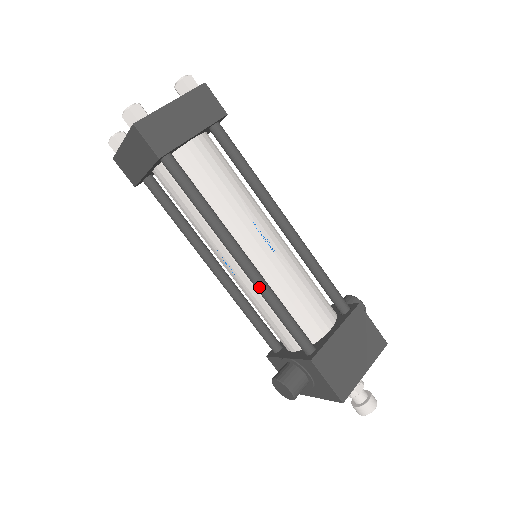
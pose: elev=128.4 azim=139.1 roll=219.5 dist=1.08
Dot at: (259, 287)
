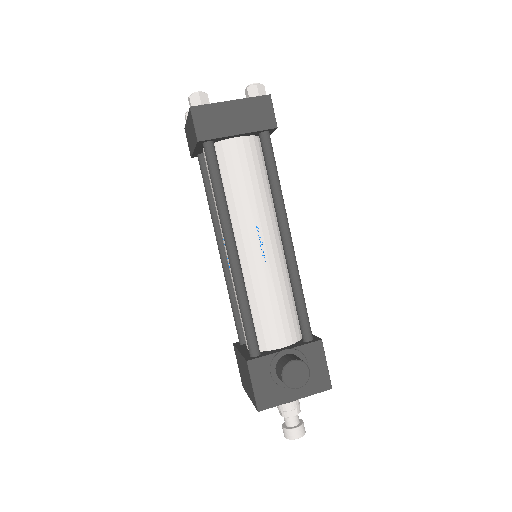
Dot at: (296, 265)
